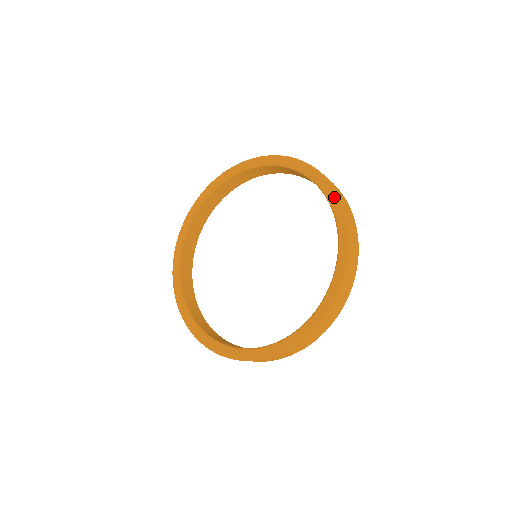
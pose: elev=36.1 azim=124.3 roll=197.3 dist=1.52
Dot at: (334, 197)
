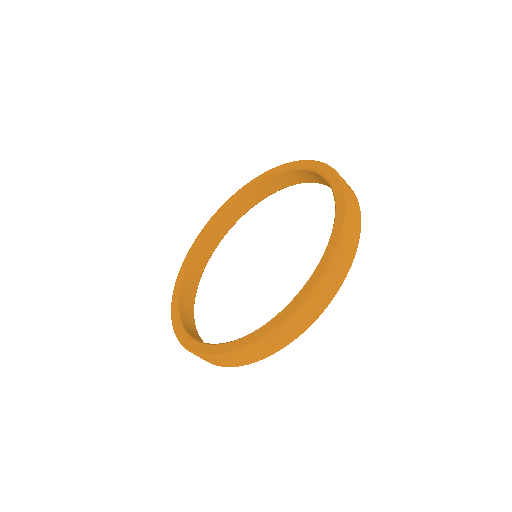
Dot at: (341, 207)
